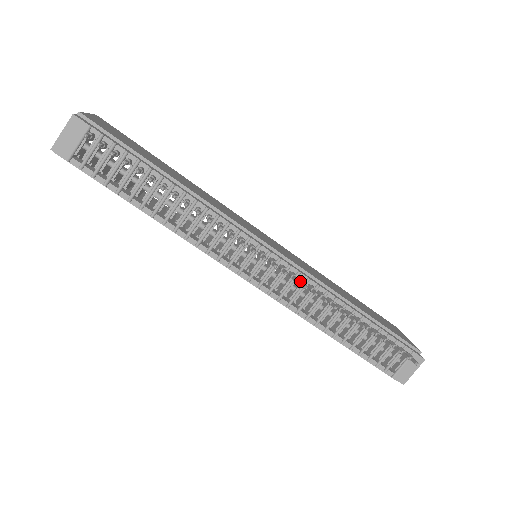
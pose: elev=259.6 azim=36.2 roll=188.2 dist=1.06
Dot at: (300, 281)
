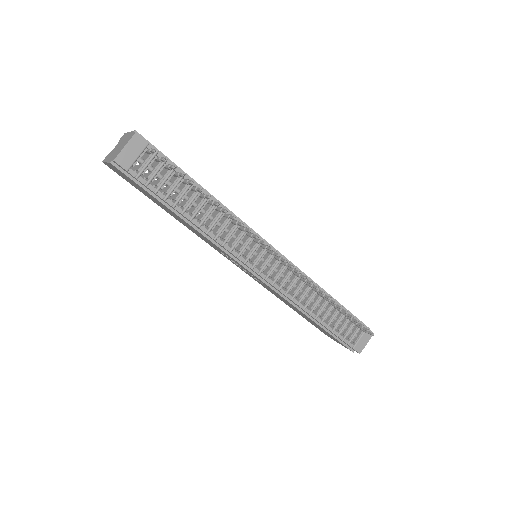
Dot at: (297, 274)
